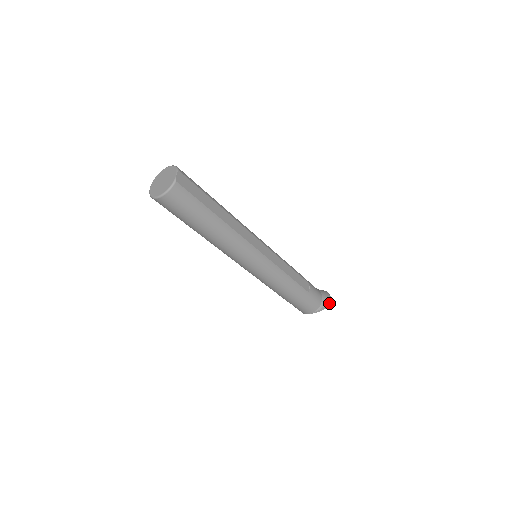
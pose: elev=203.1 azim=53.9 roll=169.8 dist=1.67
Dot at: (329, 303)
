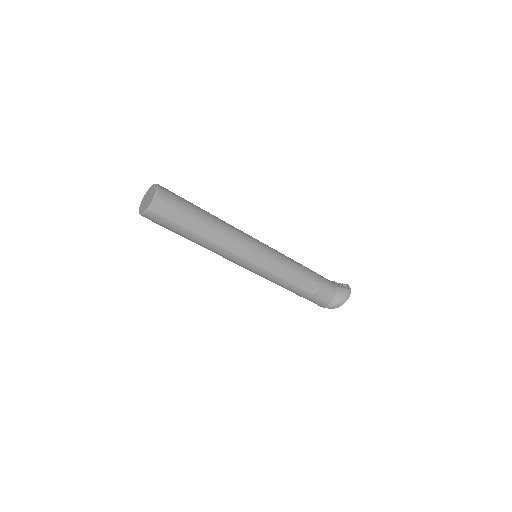
Dot at: (341, 305)
